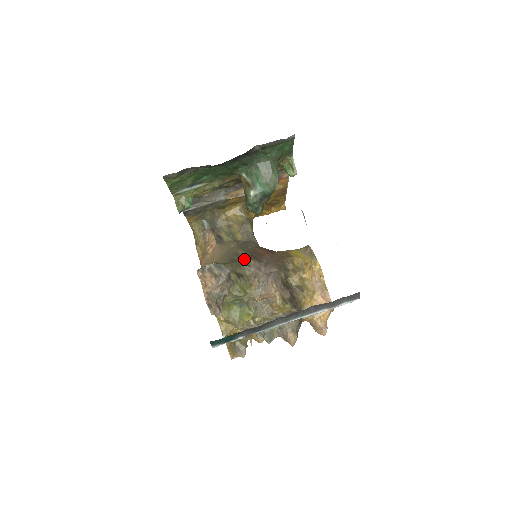
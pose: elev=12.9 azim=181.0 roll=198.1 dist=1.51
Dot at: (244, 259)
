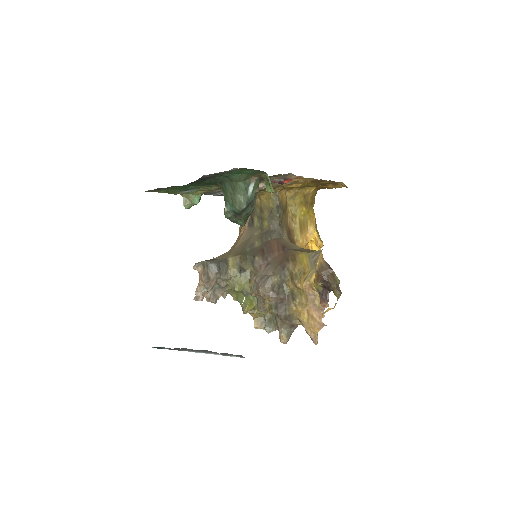
Dot at: (253, 253)
